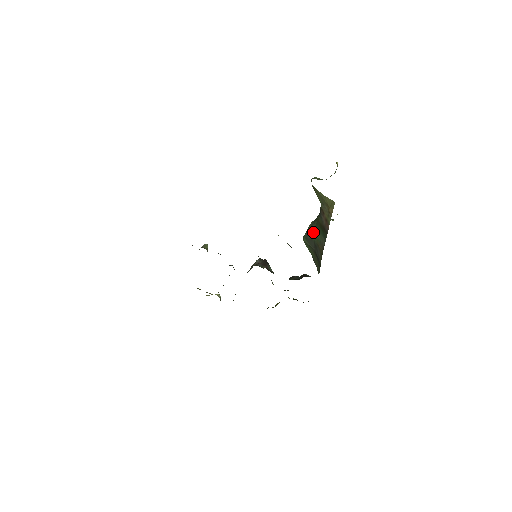
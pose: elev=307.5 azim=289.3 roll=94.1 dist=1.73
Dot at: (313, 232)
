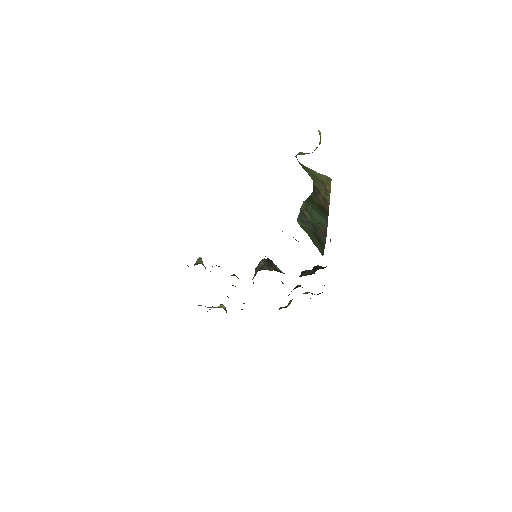
Dot at: (309, 213)
